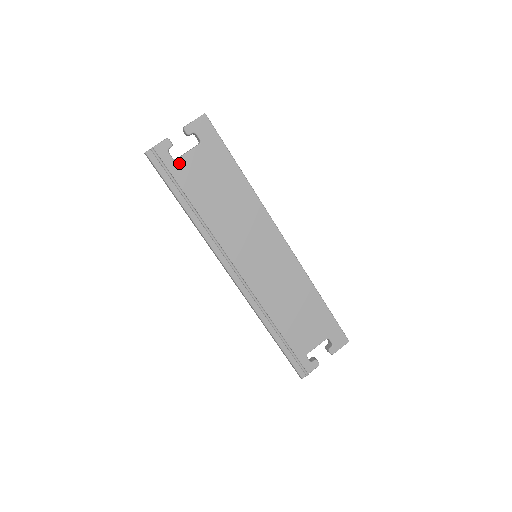
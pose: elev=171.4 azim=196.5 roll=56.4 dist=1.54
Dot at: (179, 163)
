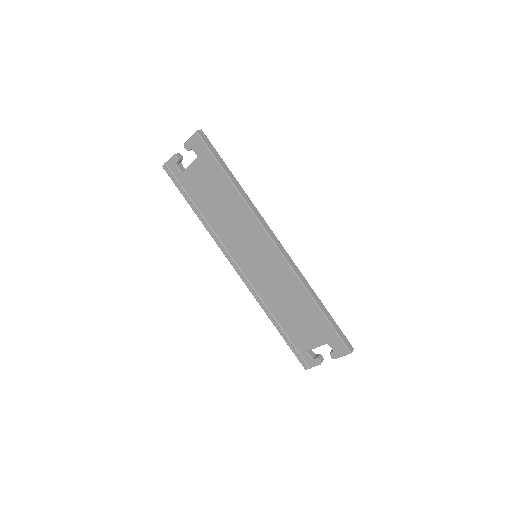
Dot at: (185, 175)
